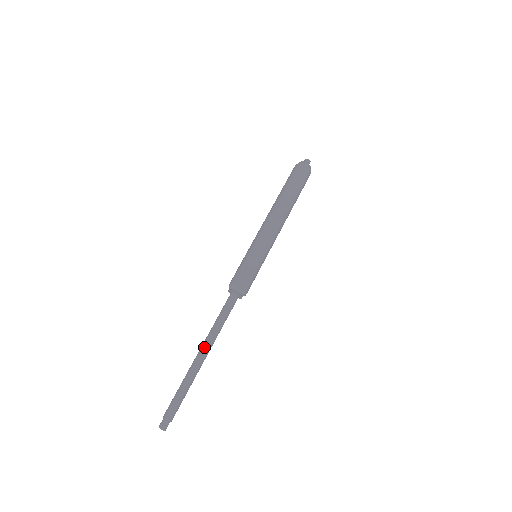
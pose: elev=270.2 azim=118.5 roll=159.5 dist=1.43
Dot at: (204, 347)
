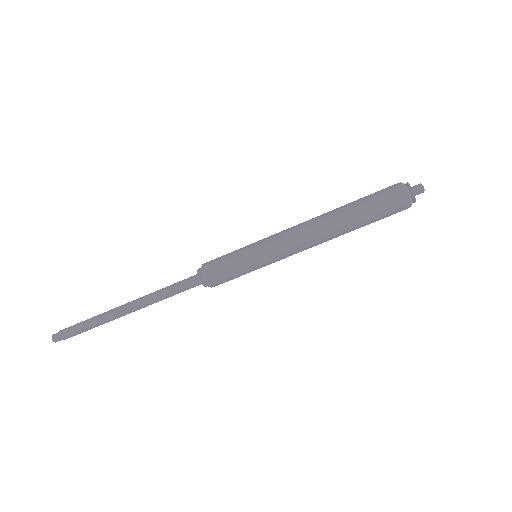
Dot at: (133, 305)
